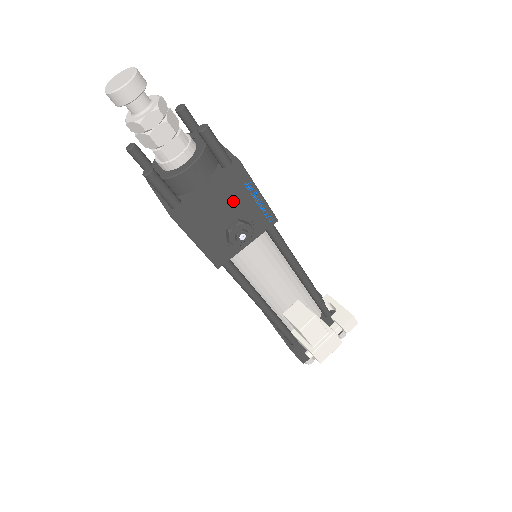
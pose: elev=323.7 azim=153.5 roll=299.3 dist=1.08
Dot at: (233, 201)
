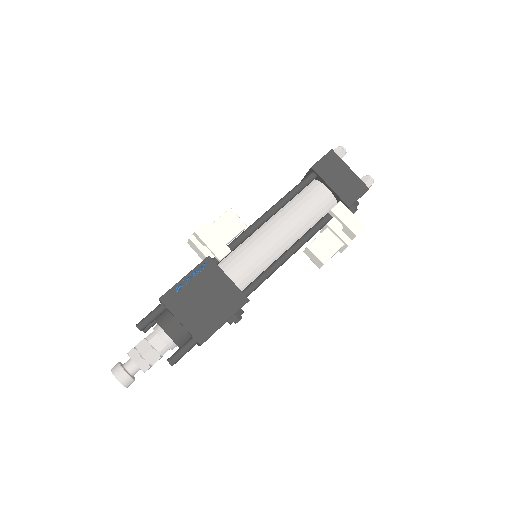
Dot at: occluded
